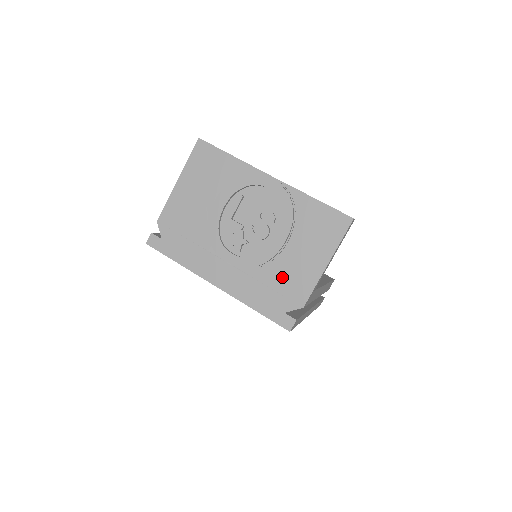
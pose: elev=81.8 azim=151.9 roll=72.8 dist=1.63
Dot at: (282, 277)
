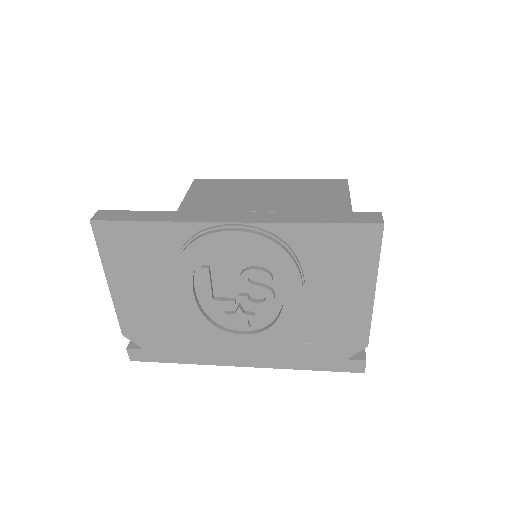
Dot at: (321, 328)
